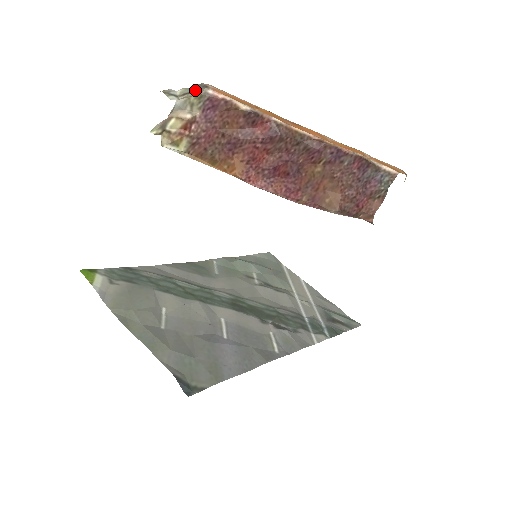
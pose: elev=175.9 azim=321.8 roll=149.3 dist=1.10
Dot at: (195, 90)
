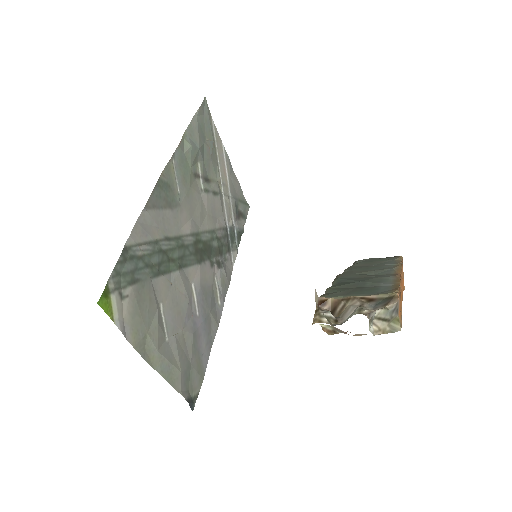
Dot at: (390, 317)
